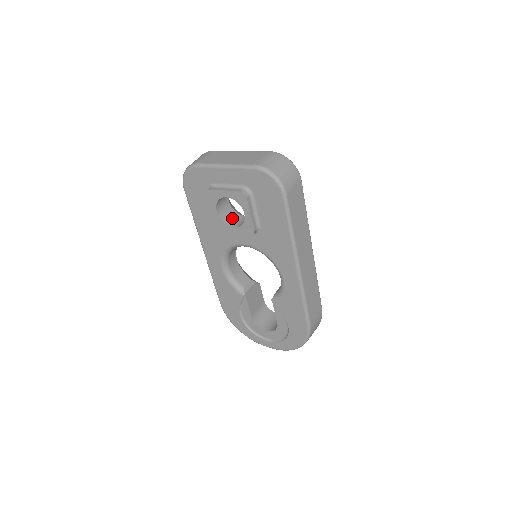
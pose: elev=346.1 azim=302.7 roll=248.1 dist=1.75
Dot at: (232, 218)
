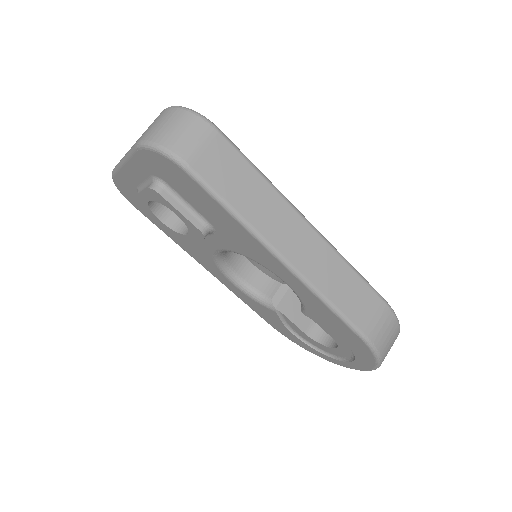
Dot at: occluded
